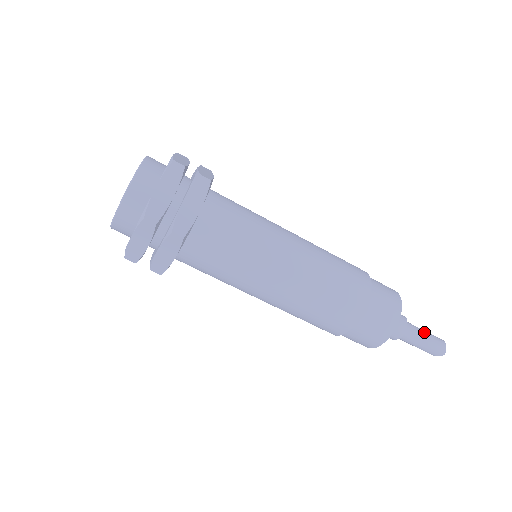
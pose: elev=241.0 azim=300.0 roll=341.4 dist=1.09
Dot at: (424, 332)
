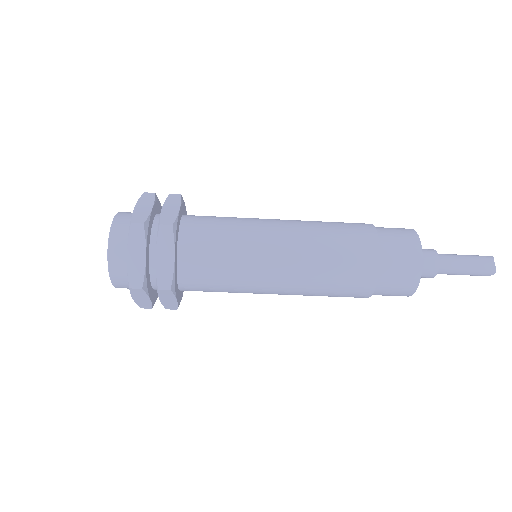
Dot at: (464, 259)
